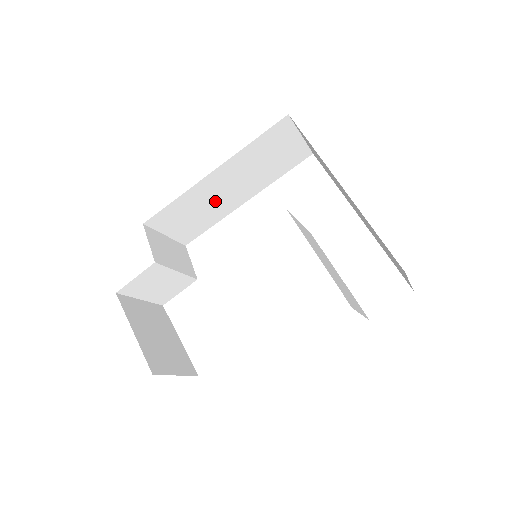
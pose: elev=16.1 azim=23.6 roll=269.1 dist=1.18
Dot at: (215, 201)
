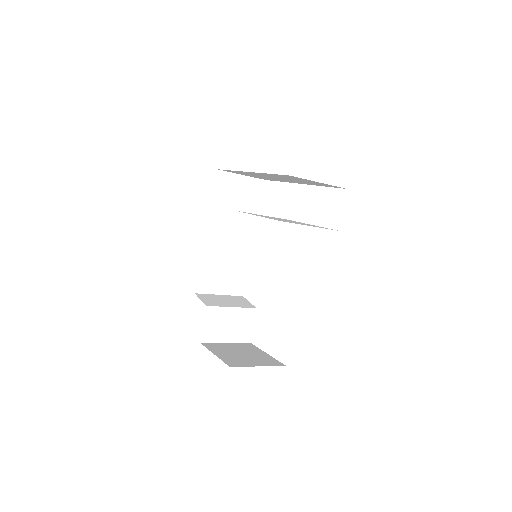
Dot at: (230, 251)
